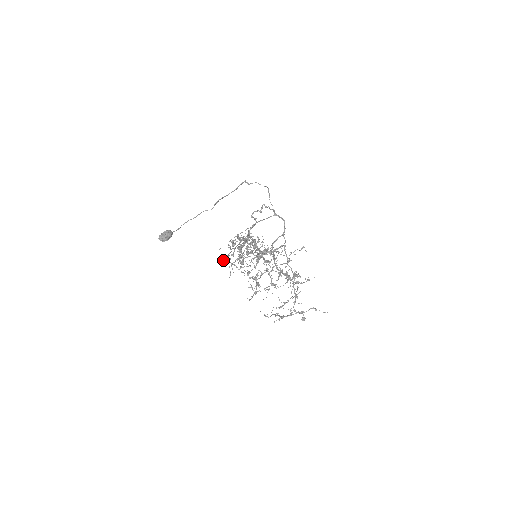
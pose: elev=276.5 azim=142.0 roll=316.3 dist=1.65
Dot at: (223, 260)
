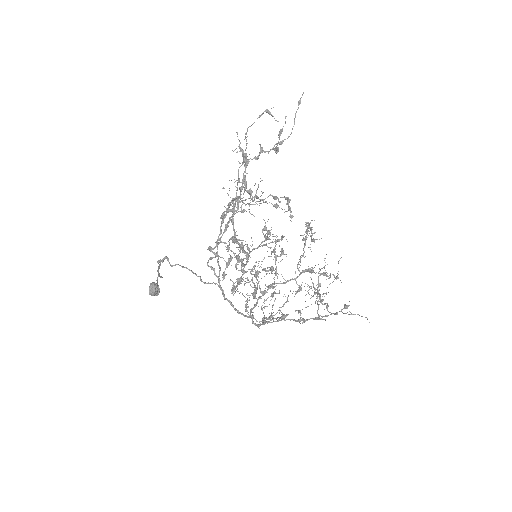
Dot at: (223, 275)
